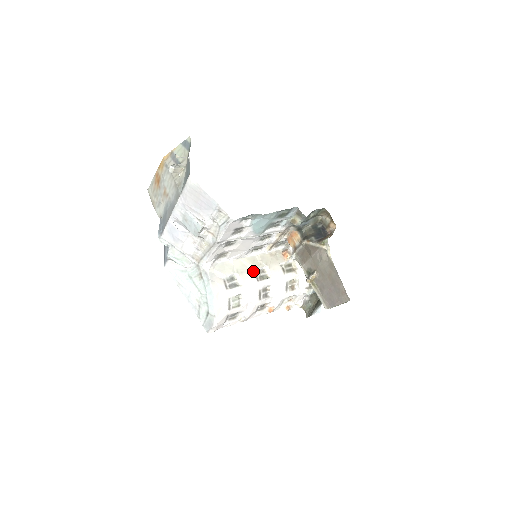
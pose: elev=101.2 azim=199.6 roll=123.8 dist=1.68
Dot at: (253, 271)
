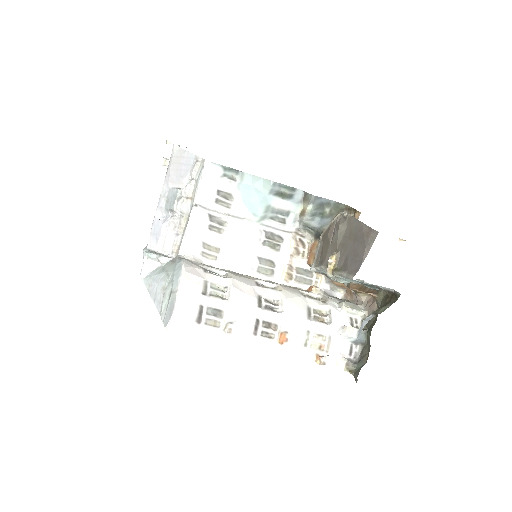
Dot at: (254, 280)
